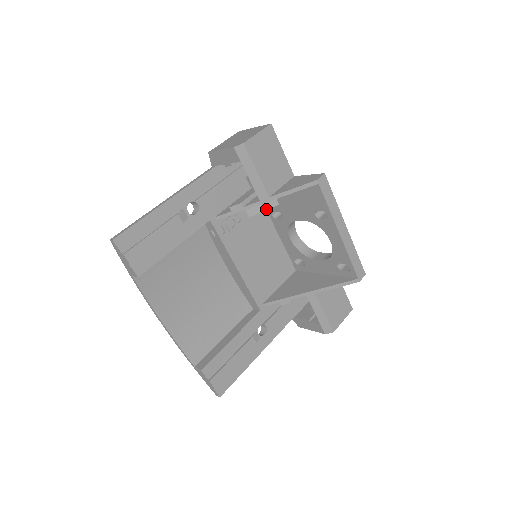
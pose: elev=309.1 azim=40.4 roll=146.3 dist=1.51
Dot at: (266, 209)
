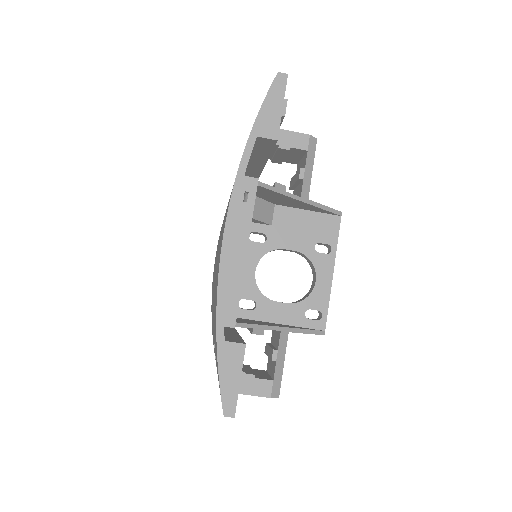
Dot at: (262, 221)
